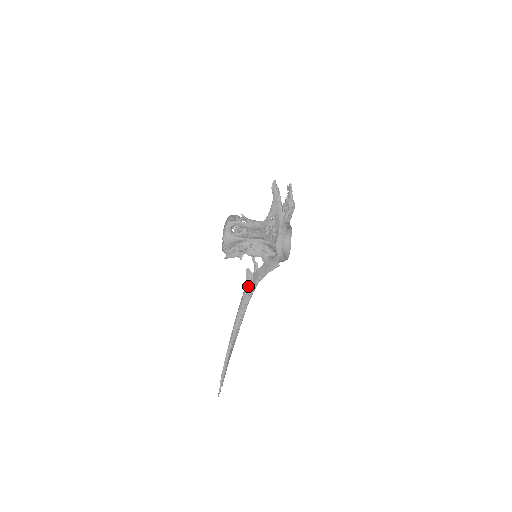
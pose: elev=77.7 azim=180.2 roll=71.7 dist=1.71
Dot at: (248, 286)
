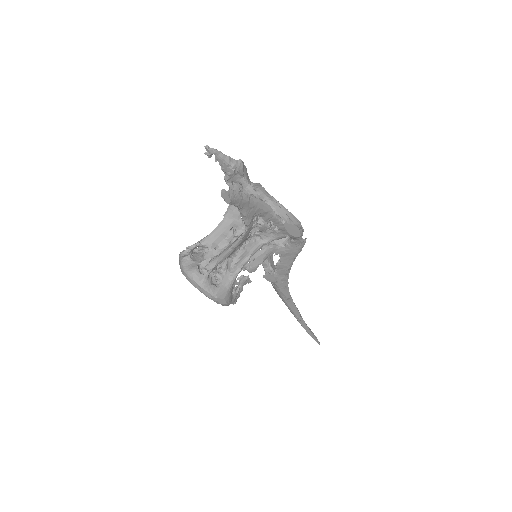
Dot at: (279, 283)
